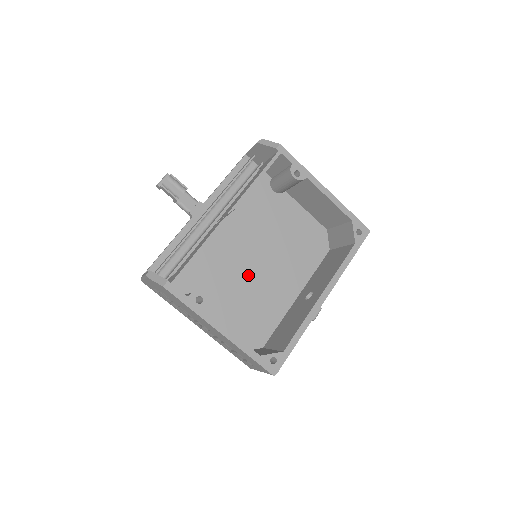
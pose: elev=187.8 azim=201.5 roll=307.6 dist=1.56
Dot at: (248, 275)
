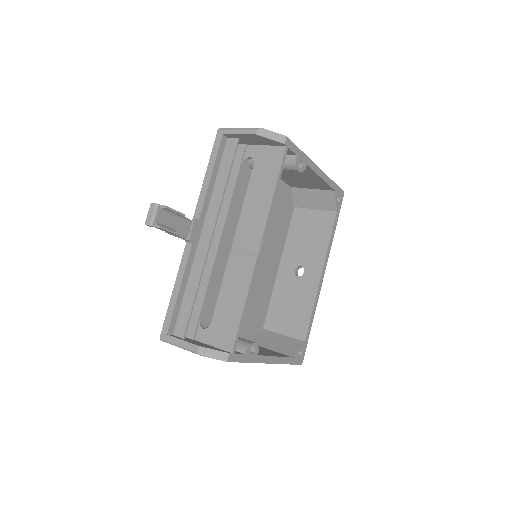
Dot at: occluded
